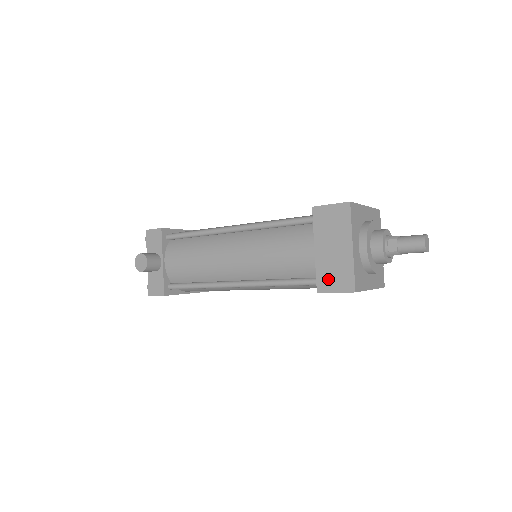
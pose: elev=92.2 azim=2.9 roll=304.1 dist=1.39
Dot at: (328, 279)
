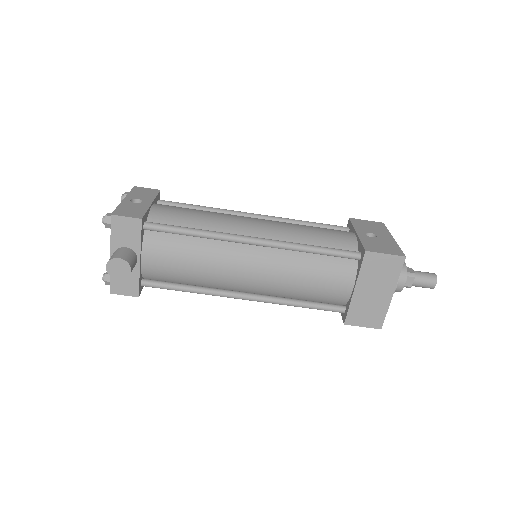
Dot at: (359, 316)
